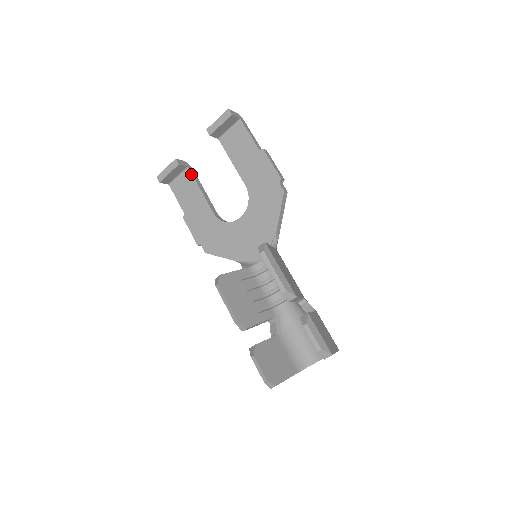
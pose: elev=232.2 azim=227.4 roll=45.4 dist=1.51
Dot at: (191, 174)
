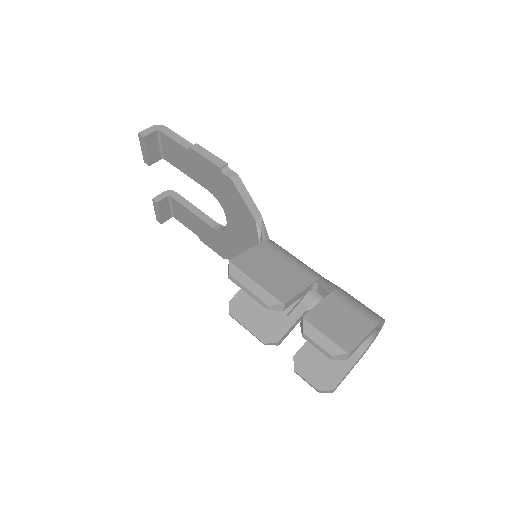
Dot at: (175, 200)
